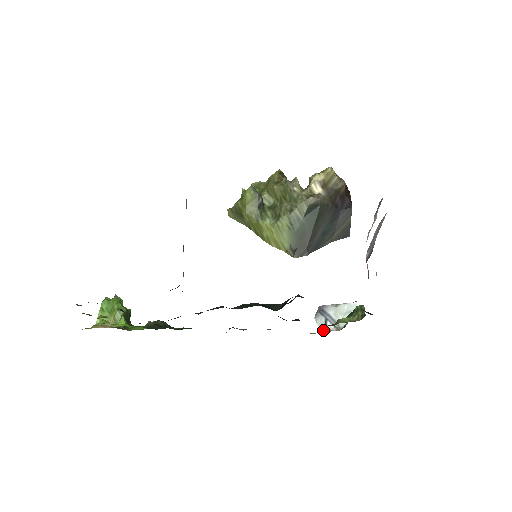
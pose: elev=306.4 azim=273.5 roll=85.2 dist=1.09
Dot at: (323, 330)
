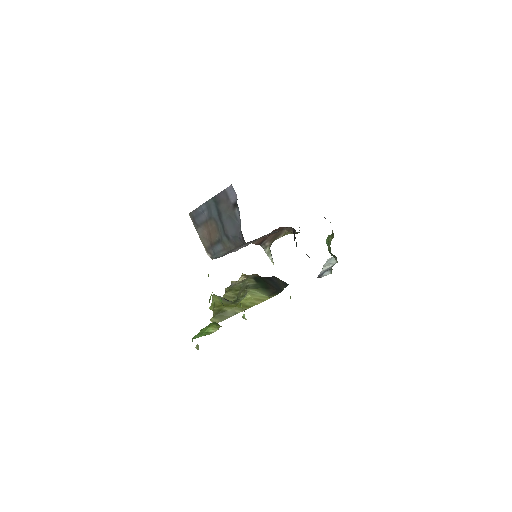
Dot at: (331, 268)
